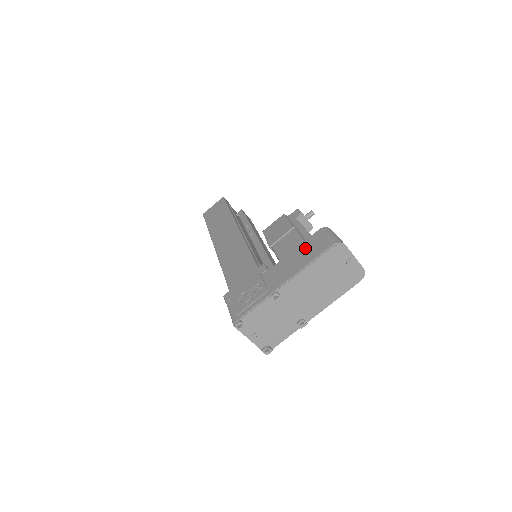
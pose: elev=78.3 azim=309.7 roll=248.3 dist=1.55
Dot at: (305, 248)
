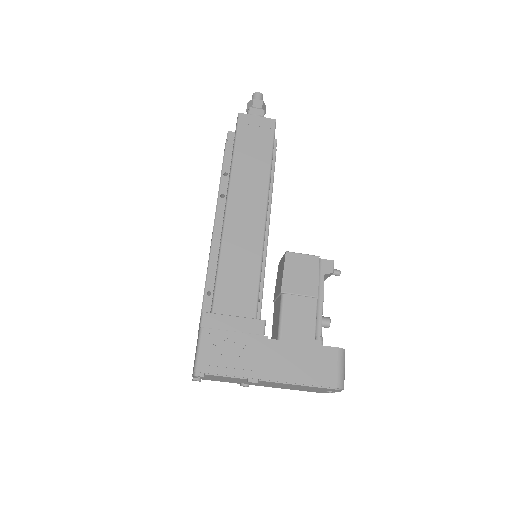
Dot at: (313, 357)
